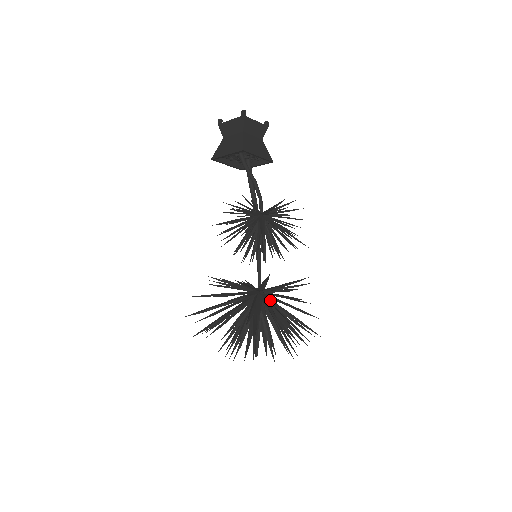
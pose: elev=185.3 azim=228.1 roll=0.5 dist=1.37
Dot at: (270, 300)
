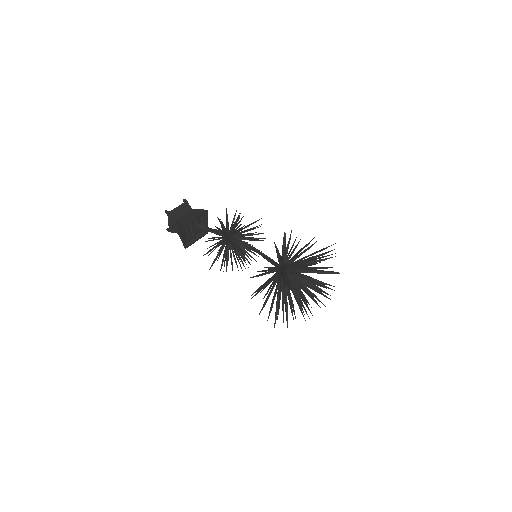
Dot at: occluded
